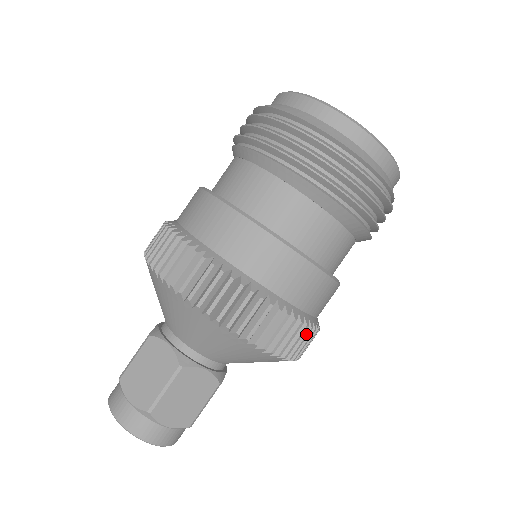
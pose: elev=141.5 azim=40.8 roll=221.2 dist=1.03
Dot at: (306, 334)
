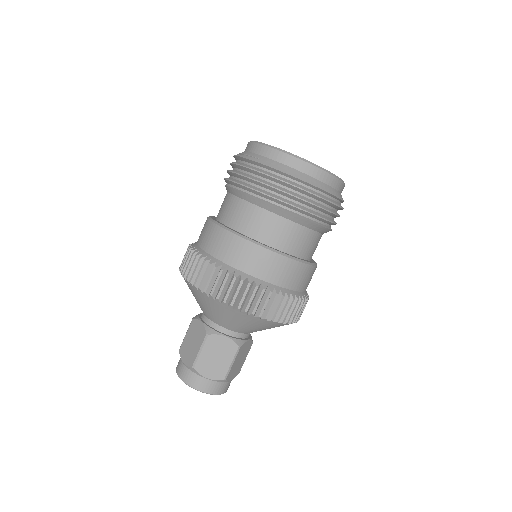
Dot at: occluded
